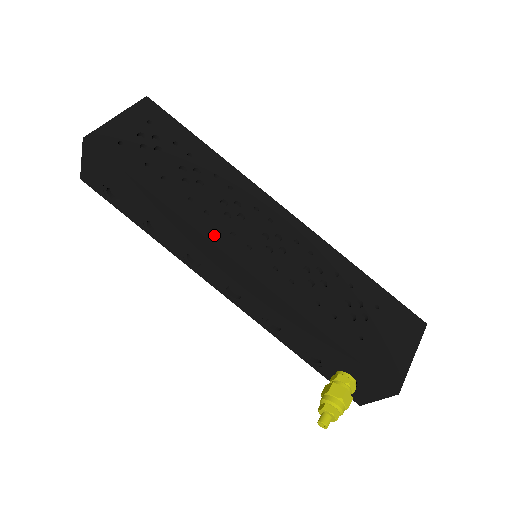
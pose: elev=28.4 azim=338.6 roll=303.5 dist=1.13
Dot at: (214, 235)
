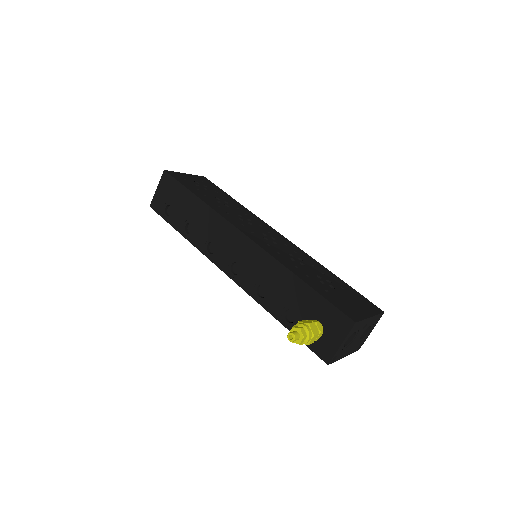
Dot at: (230, 220)
